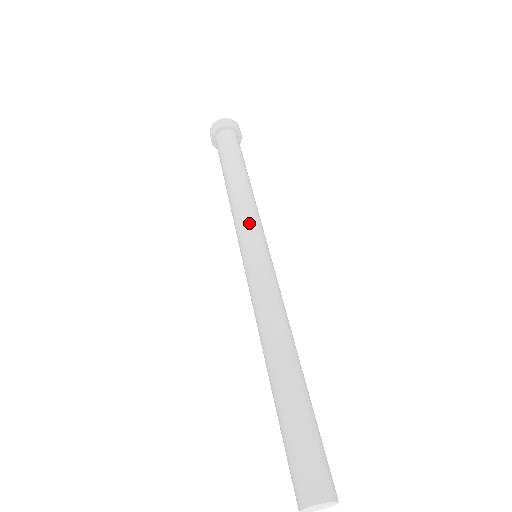
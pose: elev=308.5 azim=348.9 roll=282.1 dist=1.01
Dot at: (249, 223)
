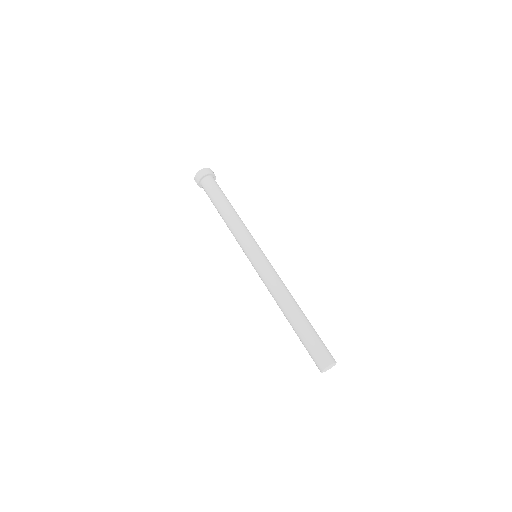
Dot at: (244, 240)
